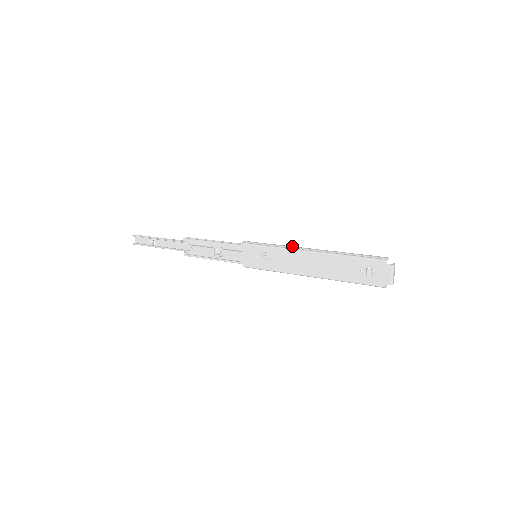
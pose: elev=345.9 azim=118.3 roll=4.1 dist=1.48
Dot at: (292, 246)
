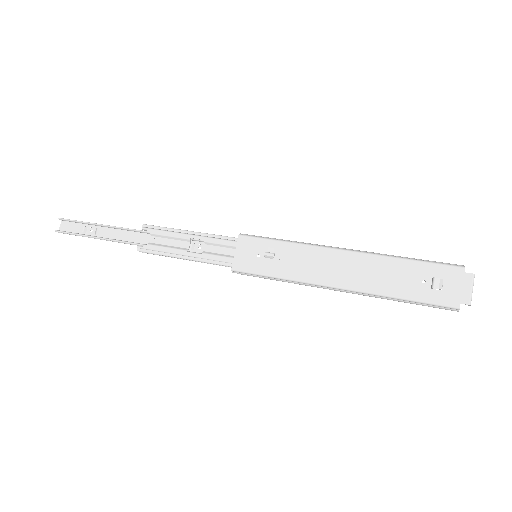
Dot at: (317, 244)
